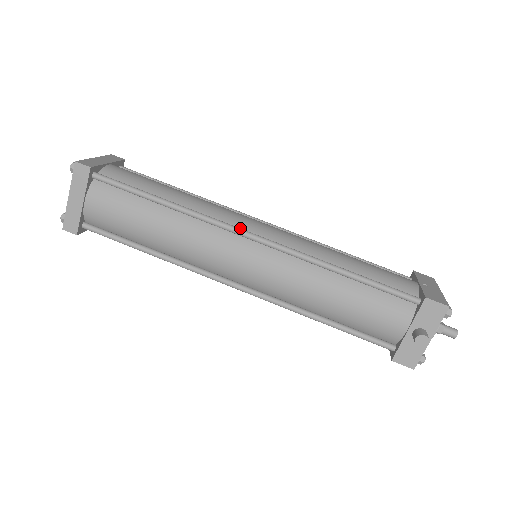
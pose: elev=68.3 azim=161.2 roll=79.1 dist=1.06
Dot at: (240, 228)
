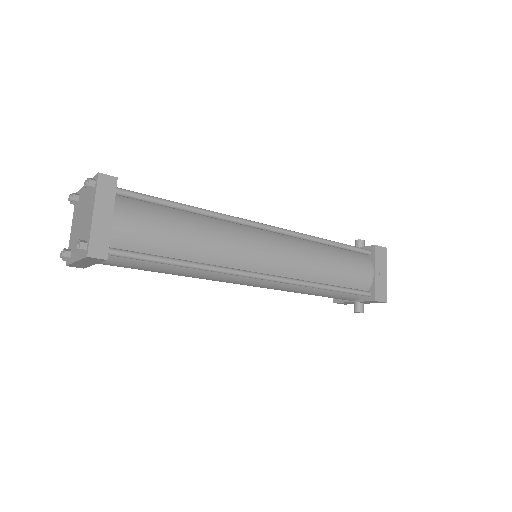
Dot at: (254, 274)
